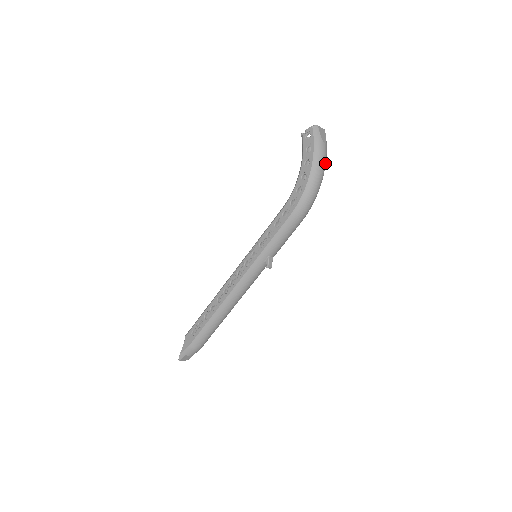
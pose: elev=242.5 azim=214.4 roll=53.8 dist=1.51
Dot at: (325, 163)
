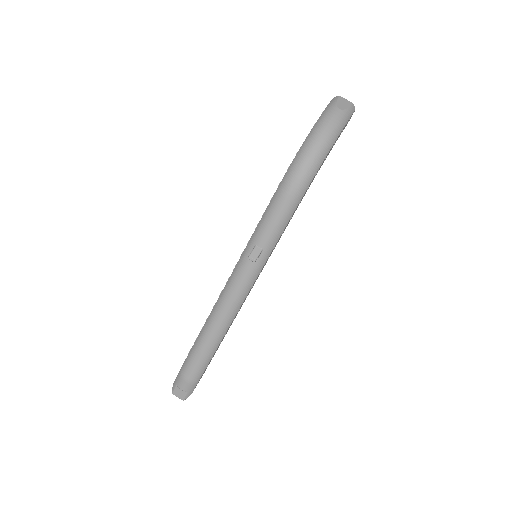
Dot at: (333, 129)
